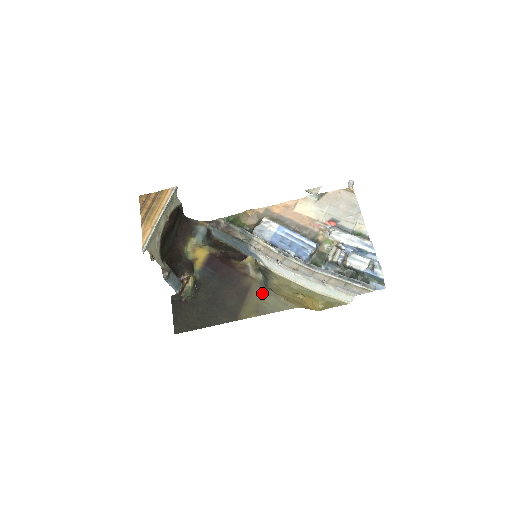
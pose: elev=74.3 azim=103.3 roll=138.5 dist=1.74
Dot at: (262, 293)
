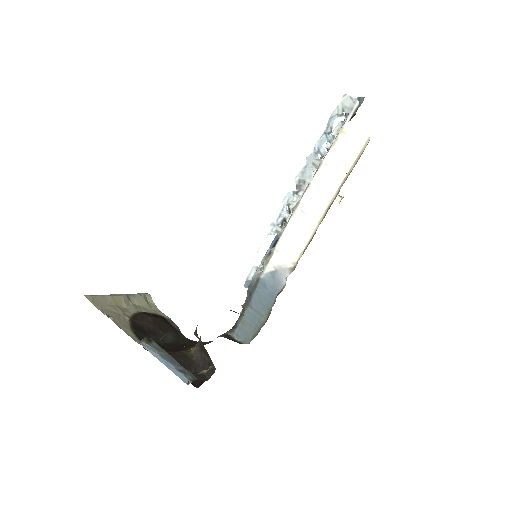
Dot at: occluded
